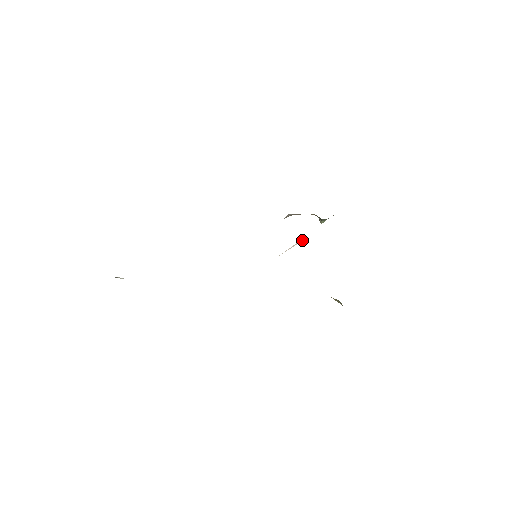
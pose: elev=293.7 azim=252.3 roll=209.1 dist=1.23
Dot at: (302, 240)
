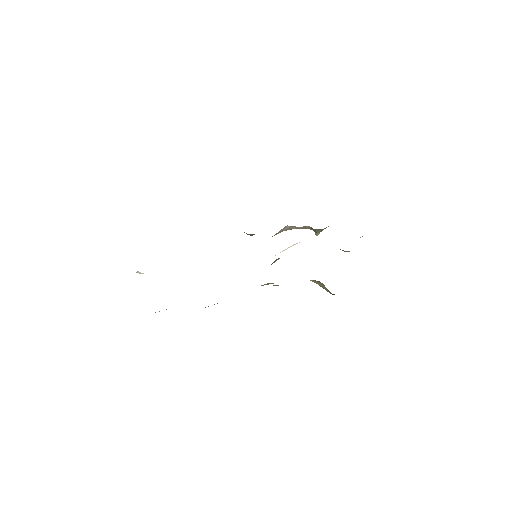
Dot at: (296, 243)
